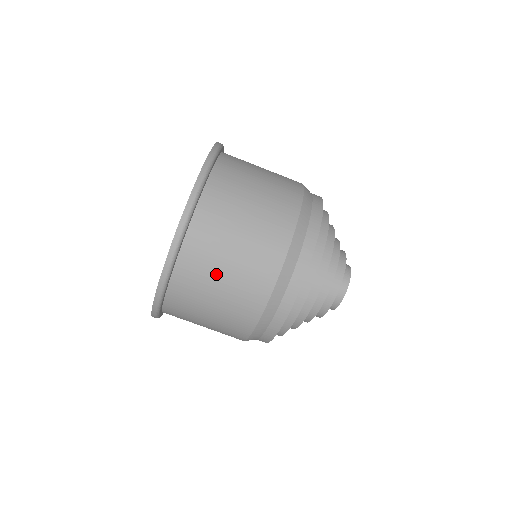
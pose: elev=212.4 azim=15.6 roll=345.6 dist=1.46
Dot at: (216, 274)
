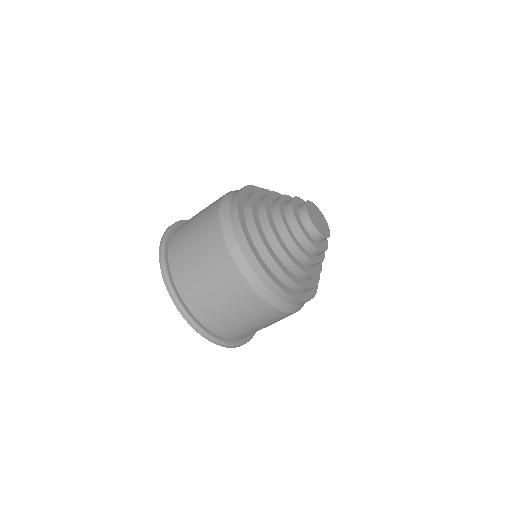
Dot at: (206, 290)
